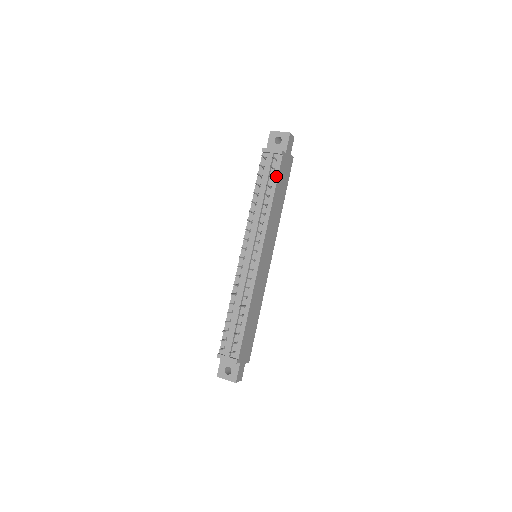
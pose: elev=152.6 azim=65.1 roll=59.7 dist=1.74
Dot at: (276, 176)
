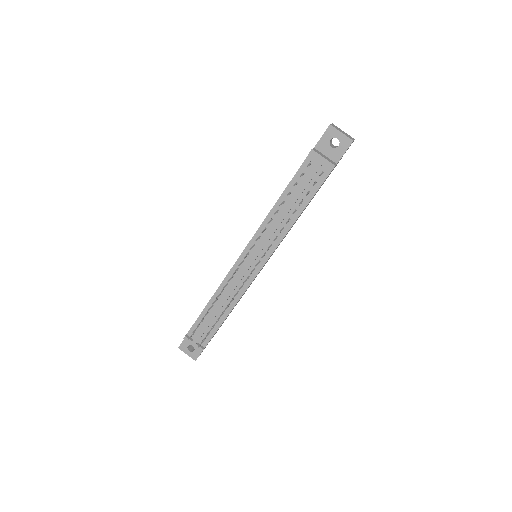
Dot at: (314, 191)
